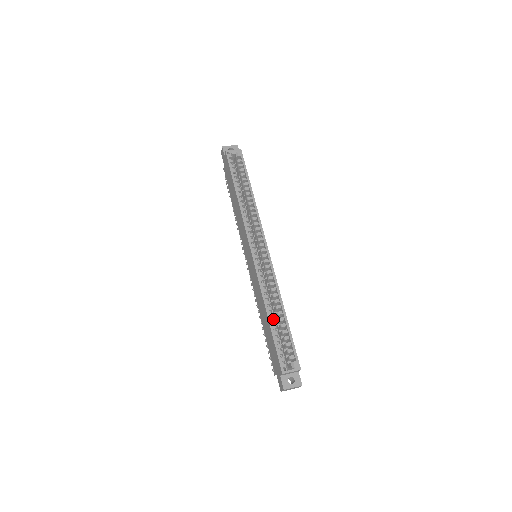
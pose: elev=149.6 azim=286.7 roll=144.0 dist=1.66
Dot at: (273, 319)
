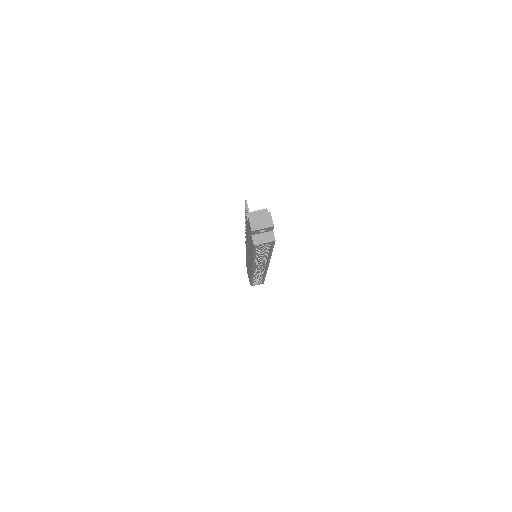
Dot at: occluded
